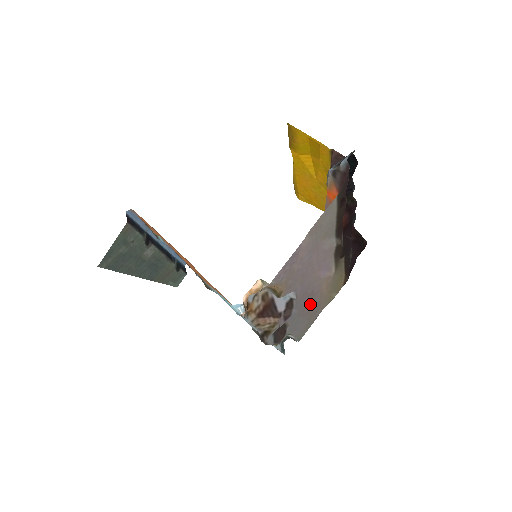
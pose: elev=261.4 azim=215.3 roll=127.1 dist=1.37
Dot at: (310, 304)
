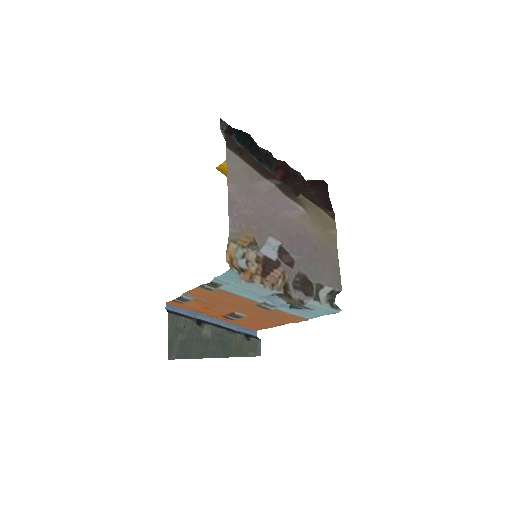
Dot at: (311, 248)
